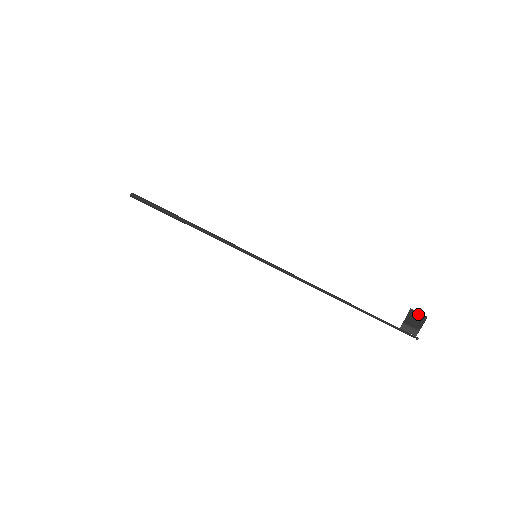
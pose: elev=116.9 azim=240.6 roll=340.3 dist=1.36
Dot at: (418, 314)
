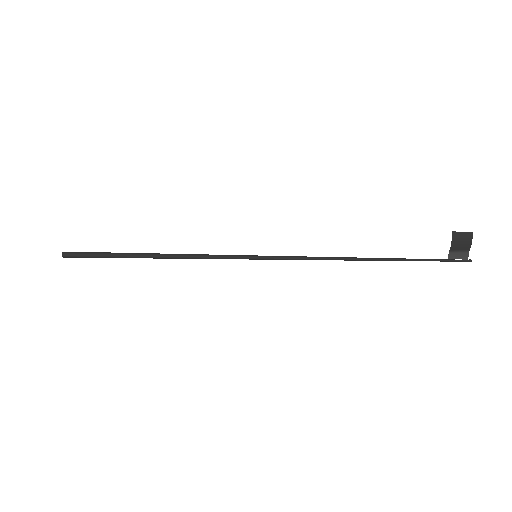
Dot at: (462, 233)
